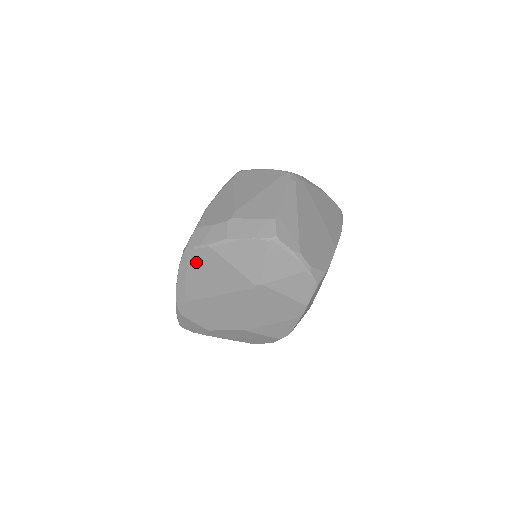
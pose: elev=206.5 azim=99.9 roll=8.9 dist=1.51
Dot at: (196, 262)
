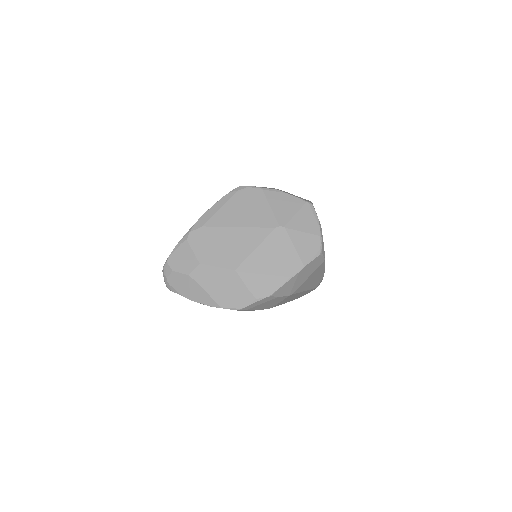
Dot at: (241, 197)
